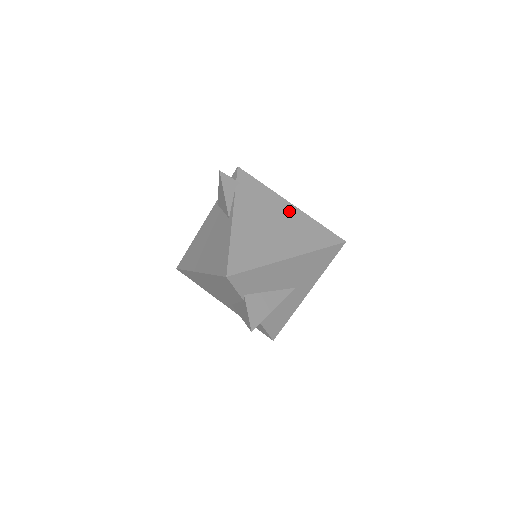
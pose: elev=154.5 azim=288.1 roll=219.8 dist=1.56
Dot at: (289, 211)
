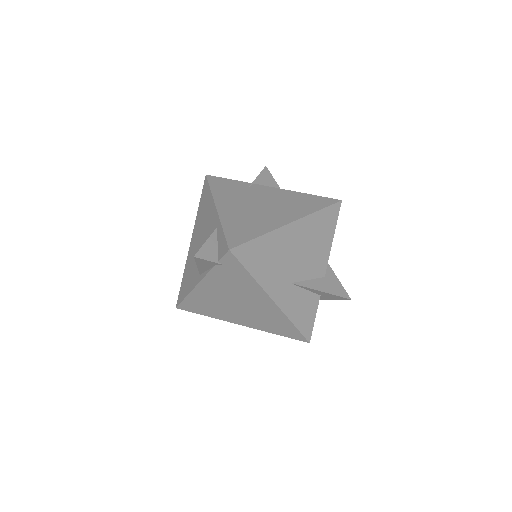
Dot at: (265, 305)
